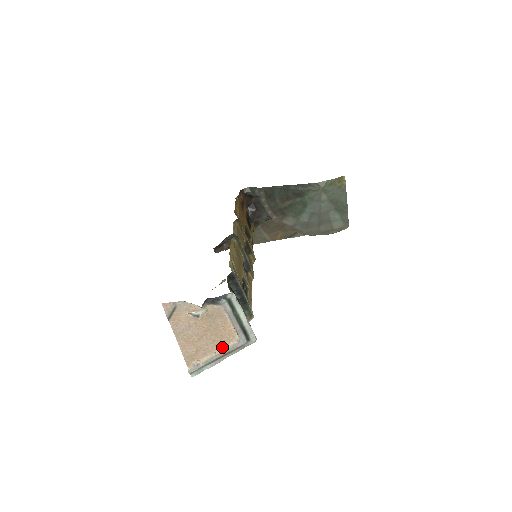
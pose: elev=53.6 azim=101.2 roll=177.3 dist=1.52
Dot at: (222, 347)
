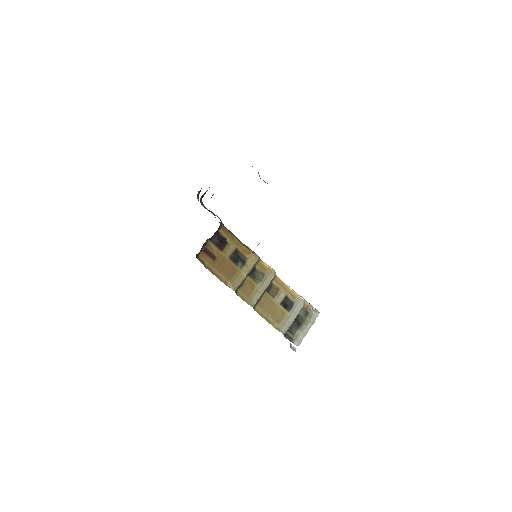
Dot at: occluded
